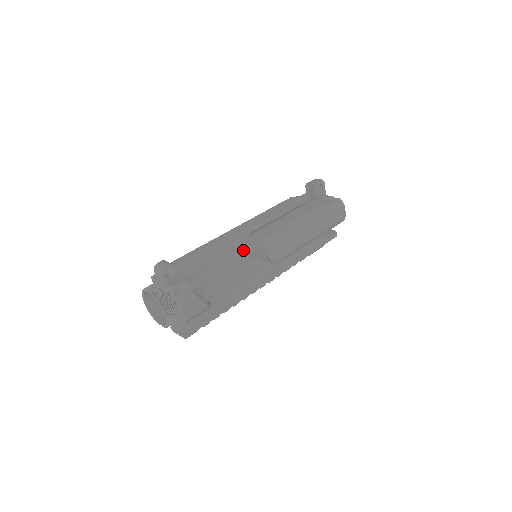
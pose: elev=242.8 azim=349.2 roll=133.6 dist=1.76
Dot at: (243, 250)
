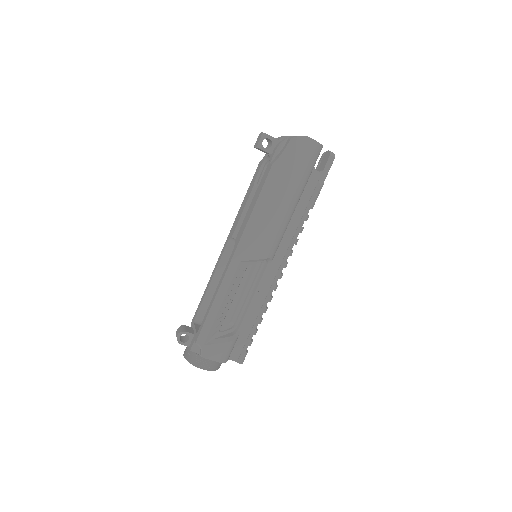
Dot at: (222, 283)
